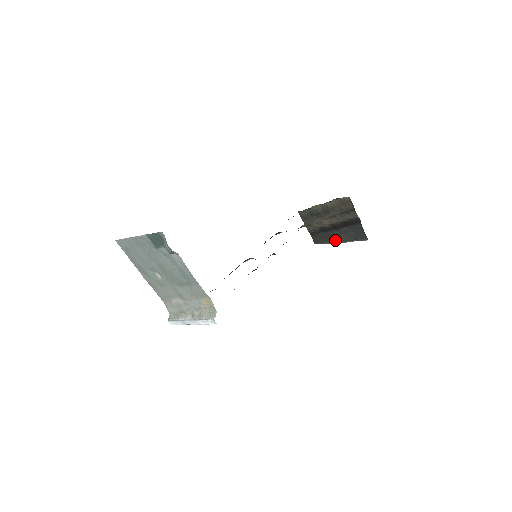
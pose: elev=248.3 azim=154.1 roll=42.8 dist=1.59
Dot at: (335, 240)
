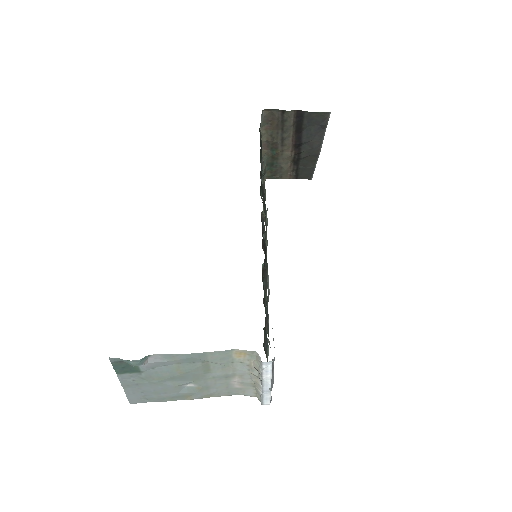
Dot at: (314, 153)
